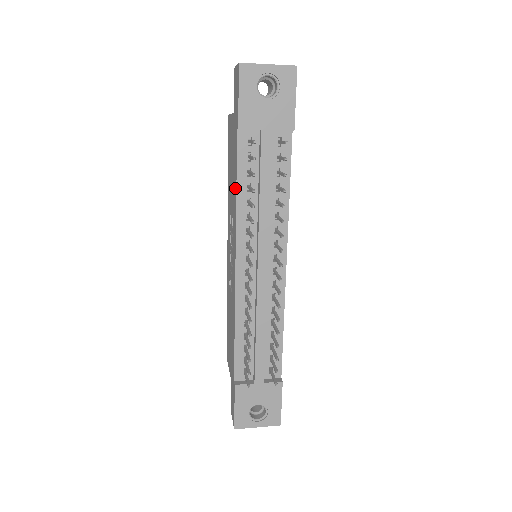
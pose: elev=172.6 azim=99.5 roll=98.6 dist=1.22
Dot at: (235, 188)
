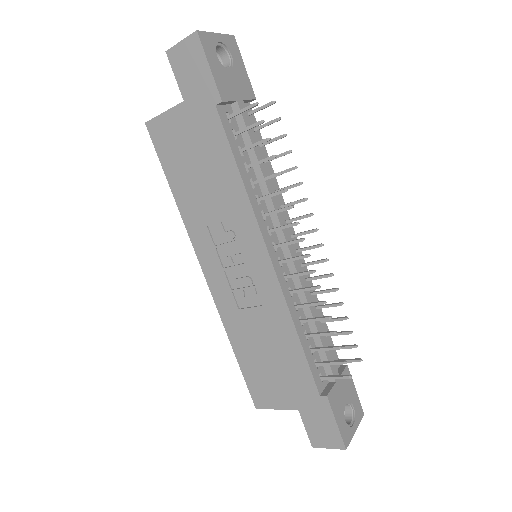
Dot at: (232, 175)
